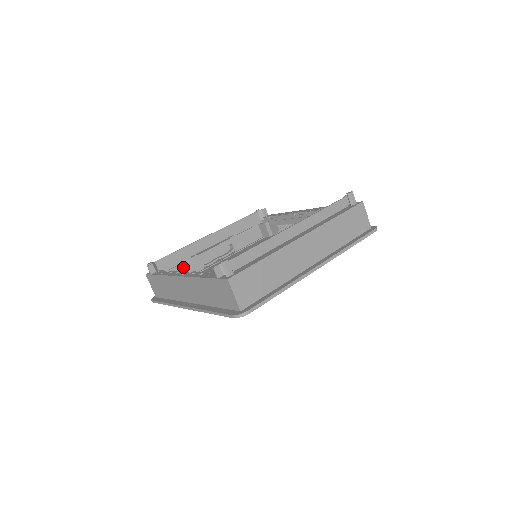
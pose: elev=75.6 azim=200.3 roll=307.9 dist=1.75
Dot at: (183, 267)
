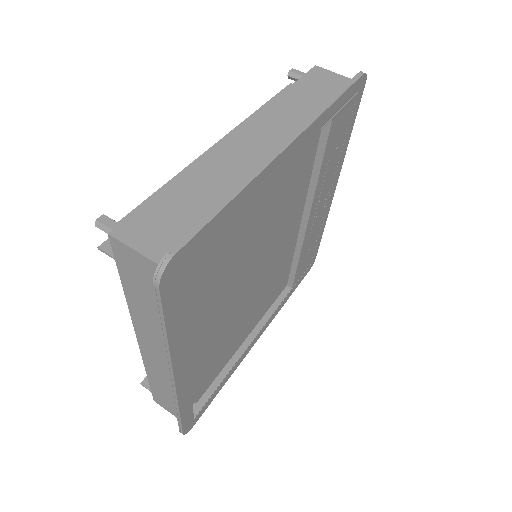
Dot at: occluded
